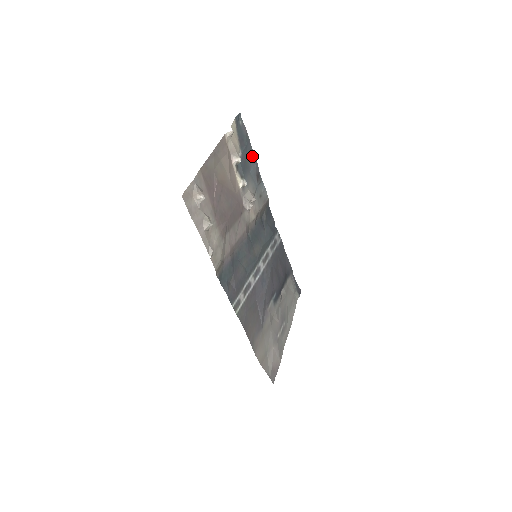
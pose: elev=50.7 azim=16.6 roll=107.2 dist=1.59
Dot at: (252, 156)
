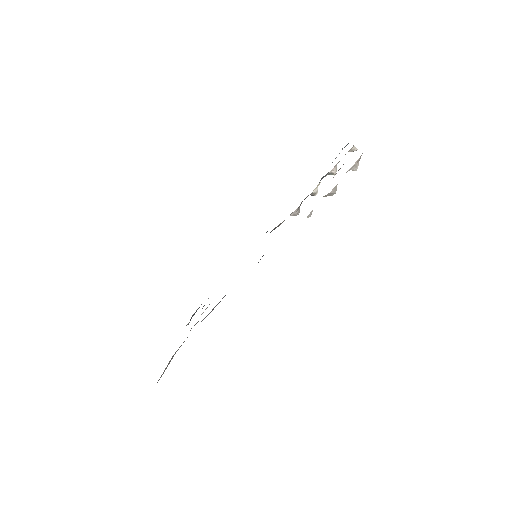
Dot at: occluded
